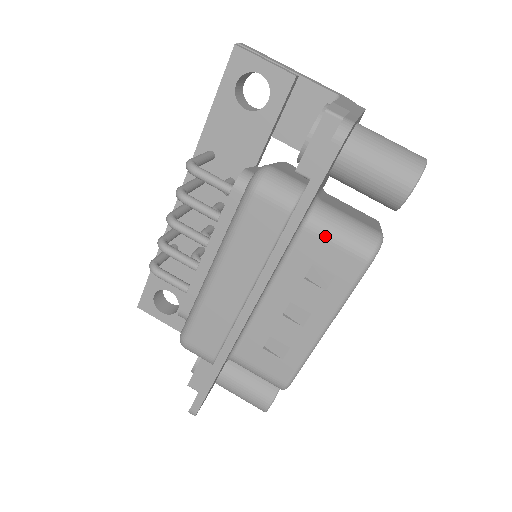
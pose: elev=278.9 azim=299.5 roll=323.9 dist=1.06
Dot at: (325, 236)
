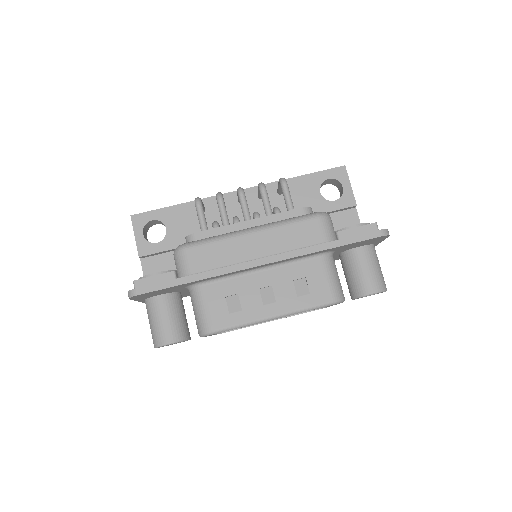
Dot at: (326, 270)
